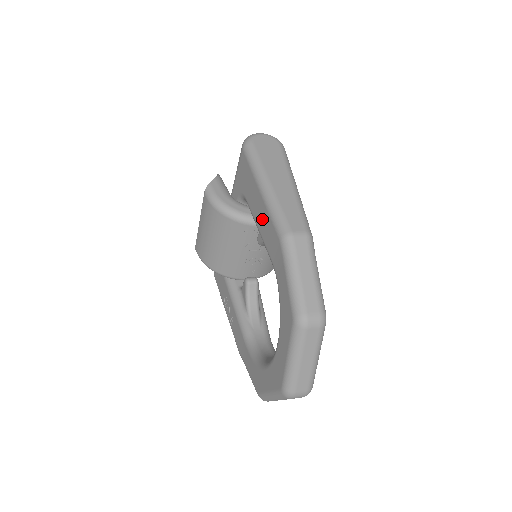
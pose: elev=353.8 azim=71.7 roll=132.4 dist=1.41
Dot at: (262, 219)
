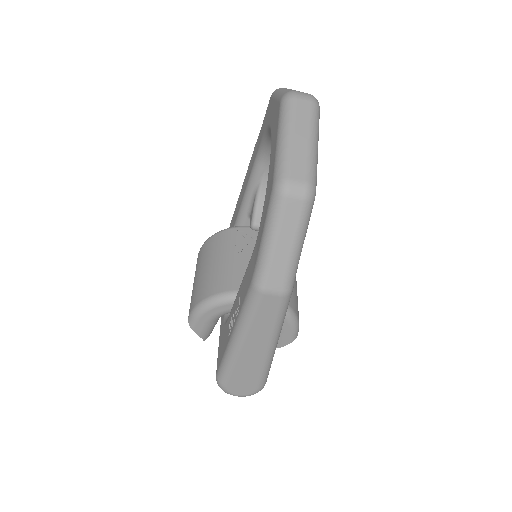
Dot at: (245, 183)
